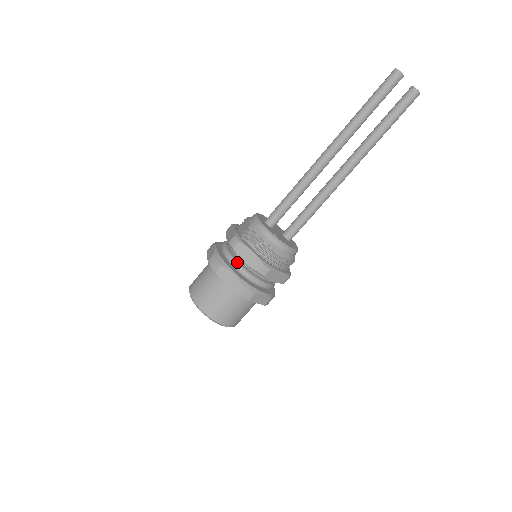
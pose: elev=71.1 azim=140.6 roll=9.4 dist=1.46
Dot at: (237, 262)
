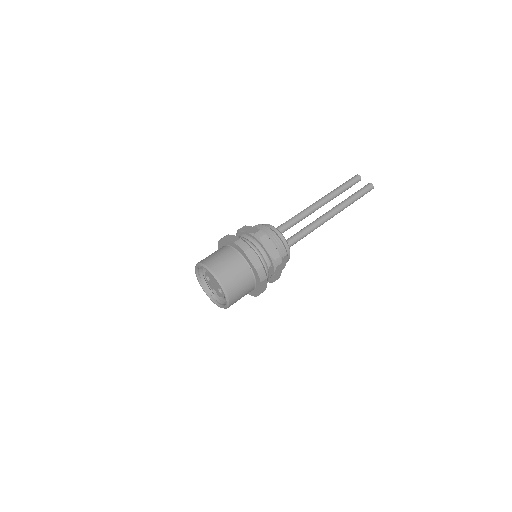
Dot at: (240, 236)
